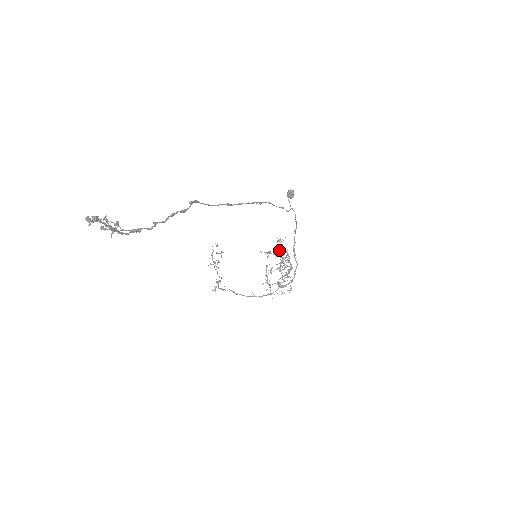
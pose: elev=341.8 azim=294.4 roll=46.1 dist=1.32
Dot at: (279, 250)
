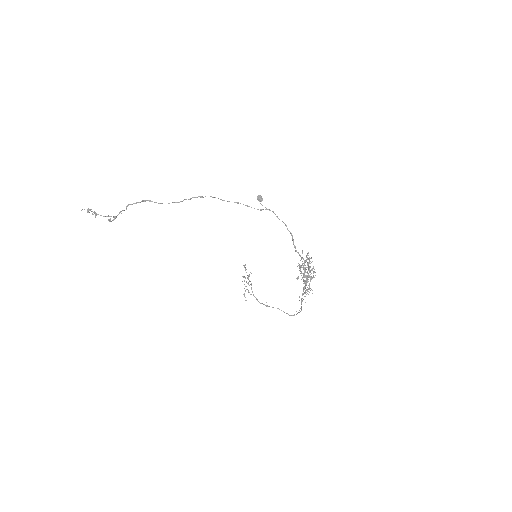
Dot at: (305, 261)
